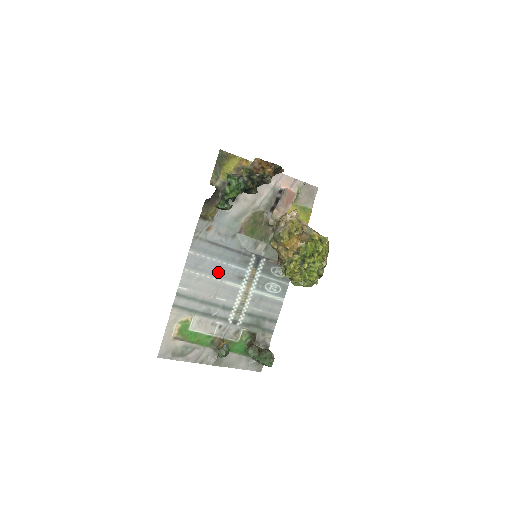
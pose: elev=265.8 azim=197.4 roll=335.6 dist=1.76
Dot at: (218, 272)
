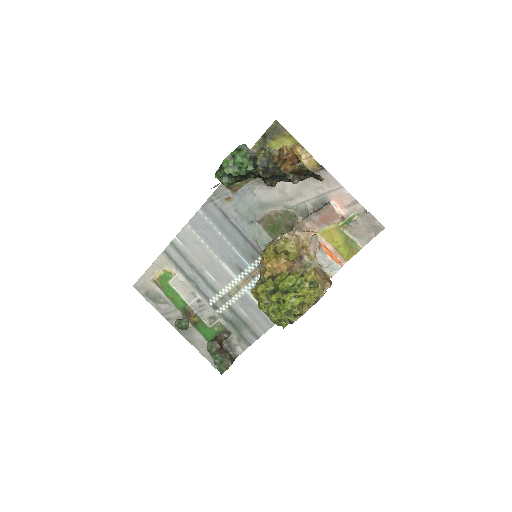
Dot at: (219, 248)
